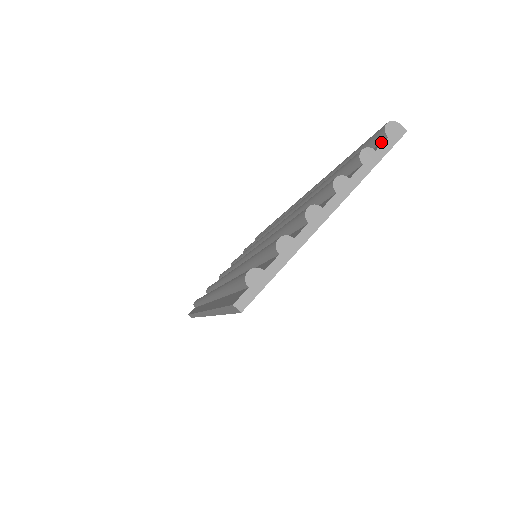
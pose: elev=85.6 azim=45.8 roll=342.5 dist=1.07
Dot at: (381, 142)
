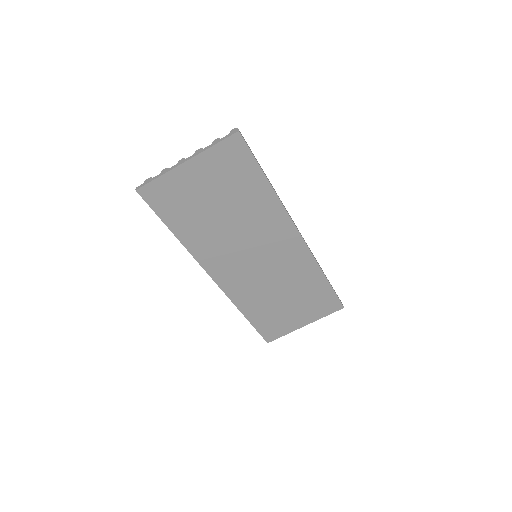
Dot at: (232, 139)
